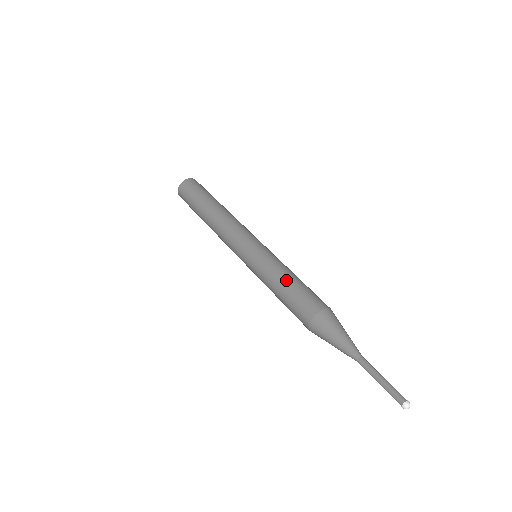
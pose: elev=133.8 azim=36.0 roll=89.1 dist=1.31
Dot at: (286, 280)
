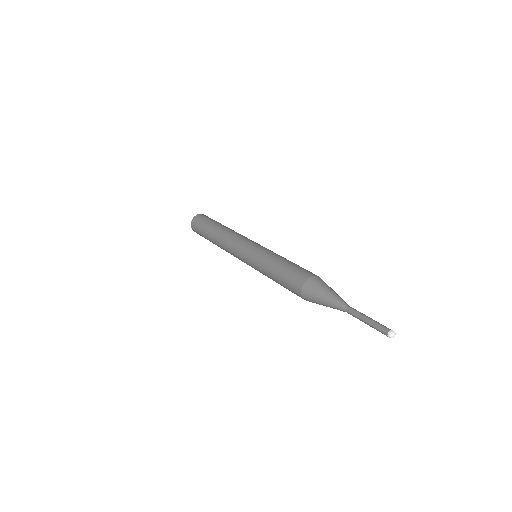
Dot at: (283, 260)
